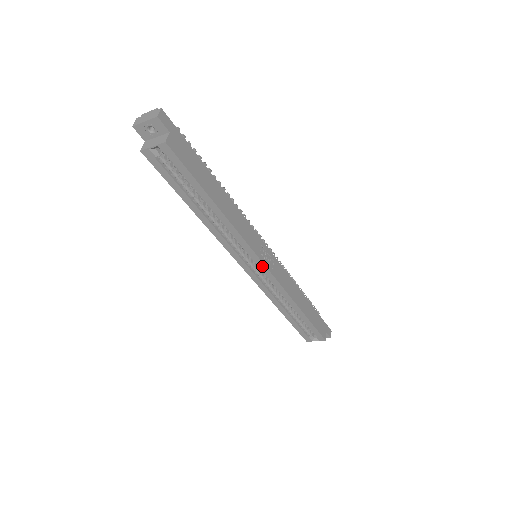
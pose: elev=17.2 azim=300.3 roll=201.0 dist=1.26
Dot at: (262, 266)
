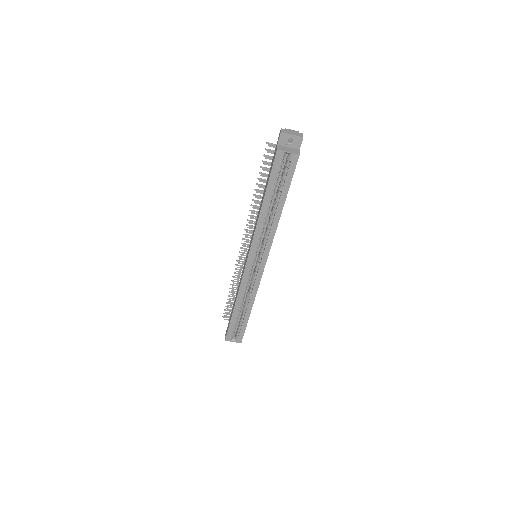
Dot at: (263, 264)
